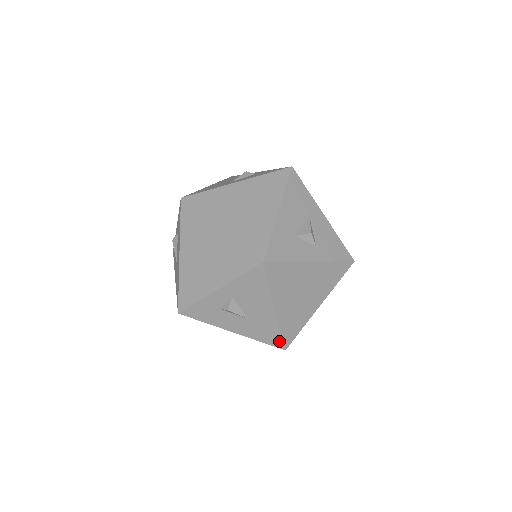
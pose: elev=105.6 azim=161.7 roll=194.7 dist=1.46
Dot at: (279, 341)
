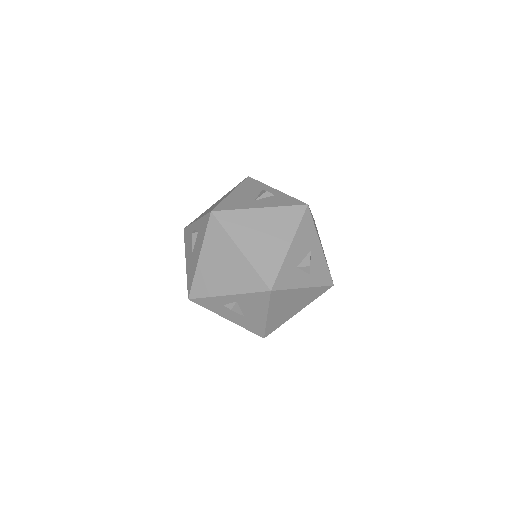
Dot at: (262, 333)
